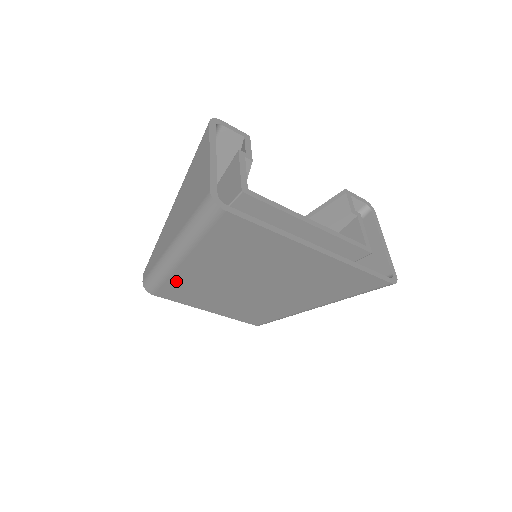
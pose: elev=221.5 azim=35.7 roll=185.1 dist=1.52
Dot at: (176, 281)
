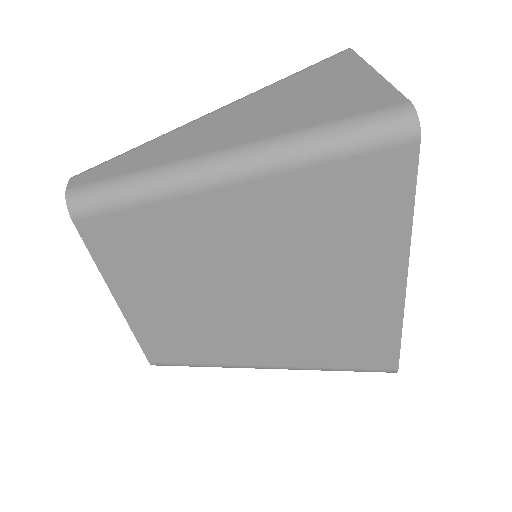
Dot at: (157, 217)
